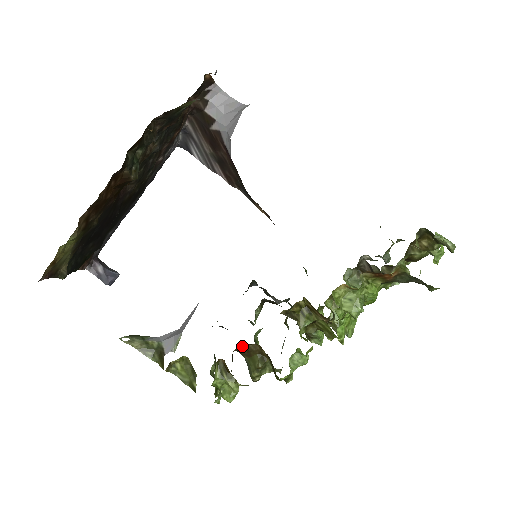
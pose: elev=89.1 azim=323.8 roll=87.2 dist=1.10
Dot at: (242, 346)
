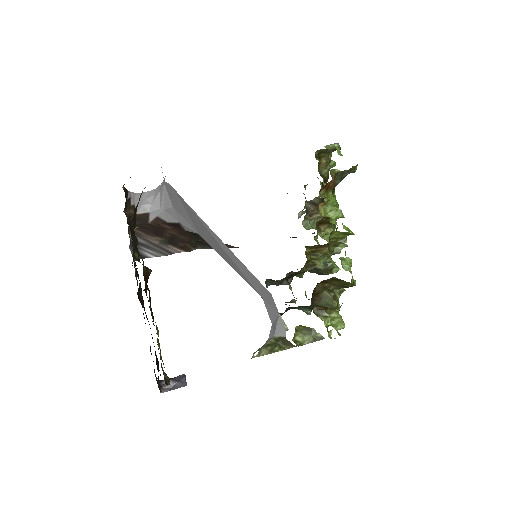
Dot at: (312, 296)
